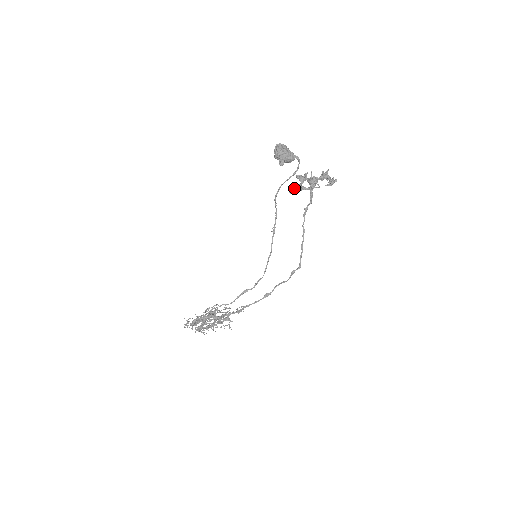
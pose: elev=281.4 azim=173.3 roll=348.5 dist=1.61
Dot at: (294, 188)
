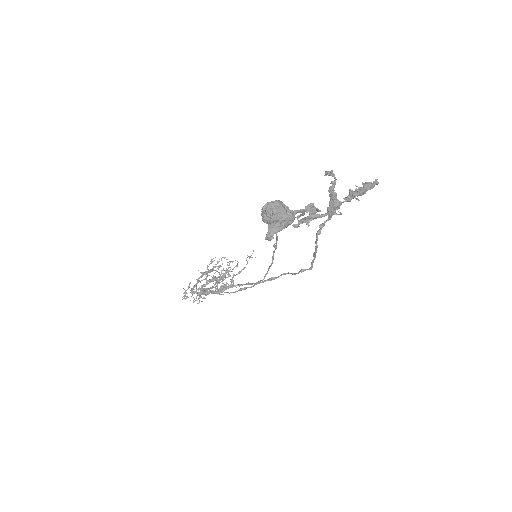
Dot at: (301, 220)
